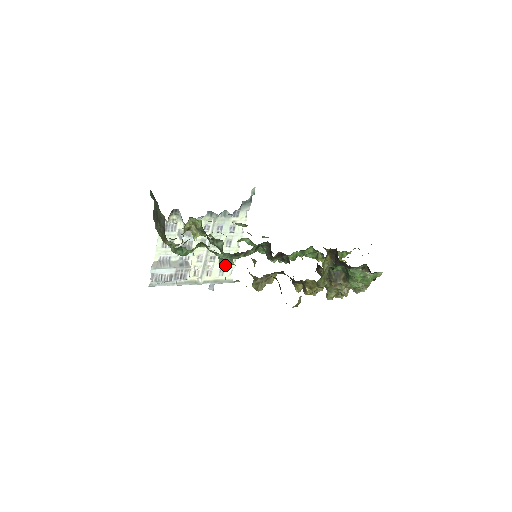
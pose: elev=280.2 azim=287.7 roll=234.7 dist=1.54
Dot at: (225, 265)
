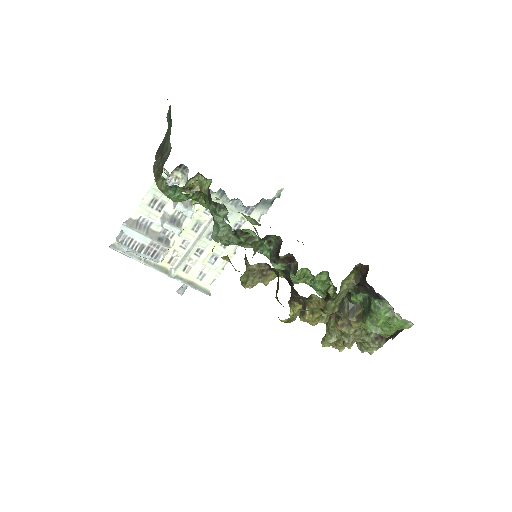
Dot at: (219, 236)
